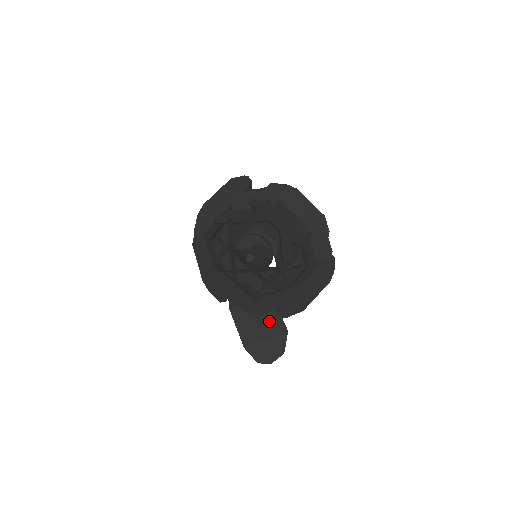
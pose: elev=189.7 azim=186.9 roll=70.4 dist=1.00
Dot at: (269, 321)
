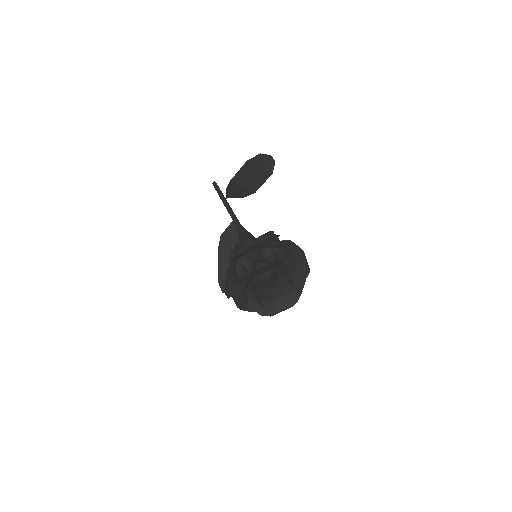
Dot at: occluded
